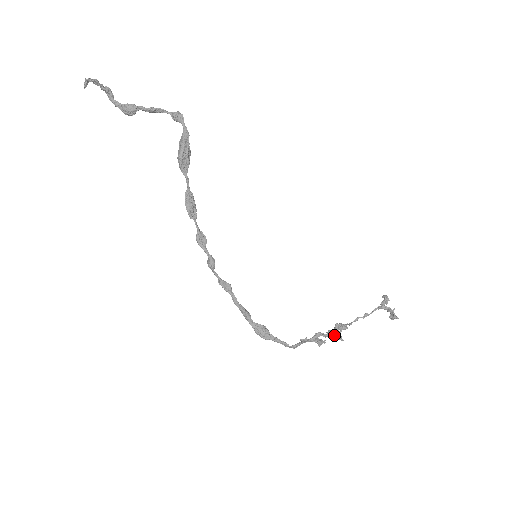
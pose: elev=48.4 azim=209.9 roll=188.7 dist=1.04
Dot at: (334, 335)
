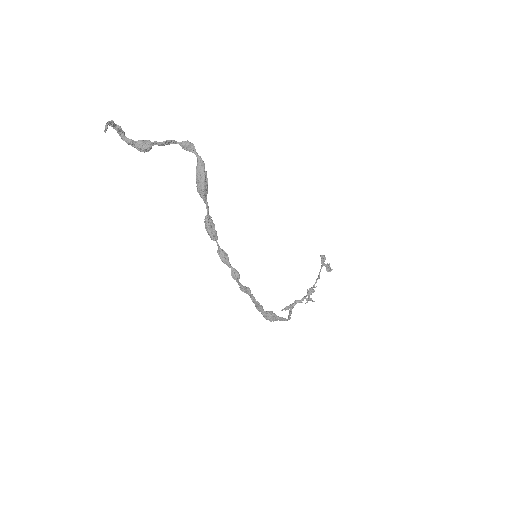
Dot at: (306, 299)
